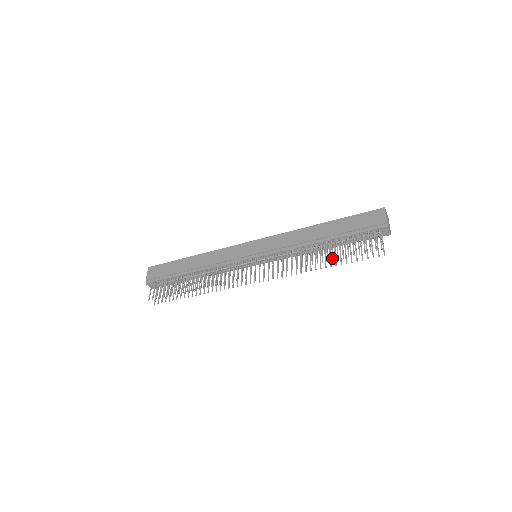
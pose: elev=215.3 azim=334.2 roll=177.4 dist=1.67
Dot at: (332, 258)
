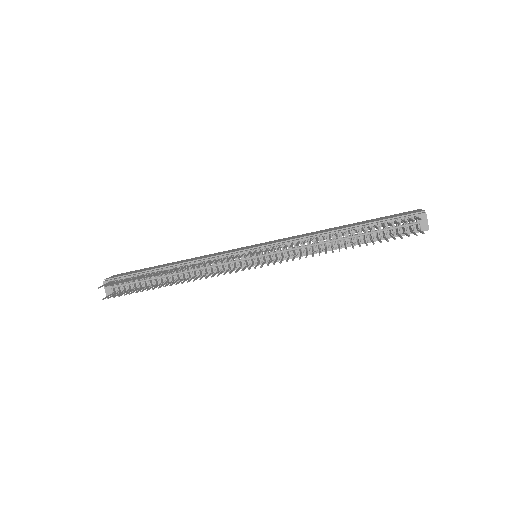
Dot at: (356, 232)
